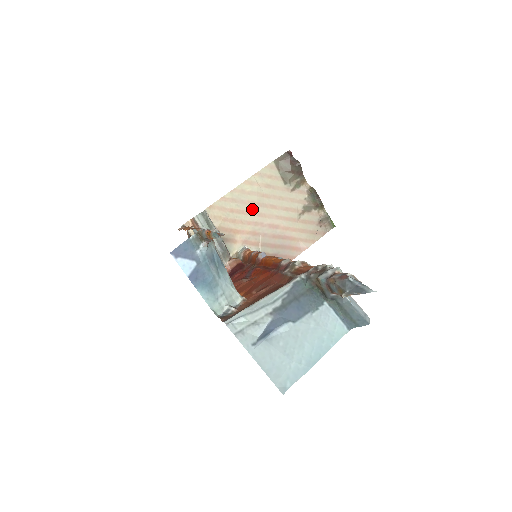
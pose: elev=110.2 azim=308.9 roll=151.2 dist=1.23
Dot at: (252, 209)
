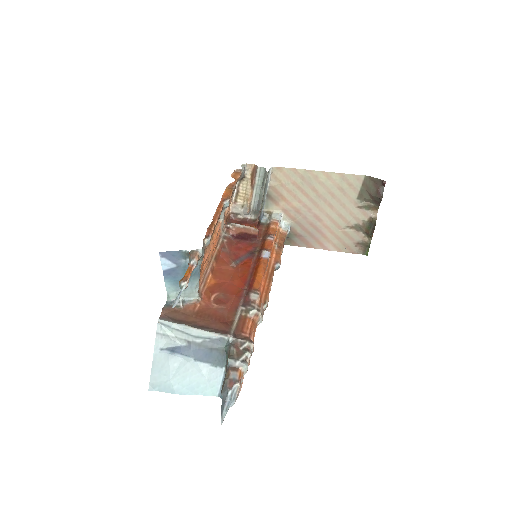
Dot at: (312, 194)
